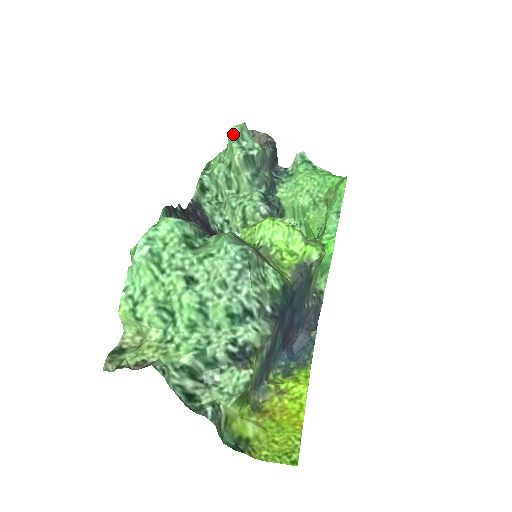
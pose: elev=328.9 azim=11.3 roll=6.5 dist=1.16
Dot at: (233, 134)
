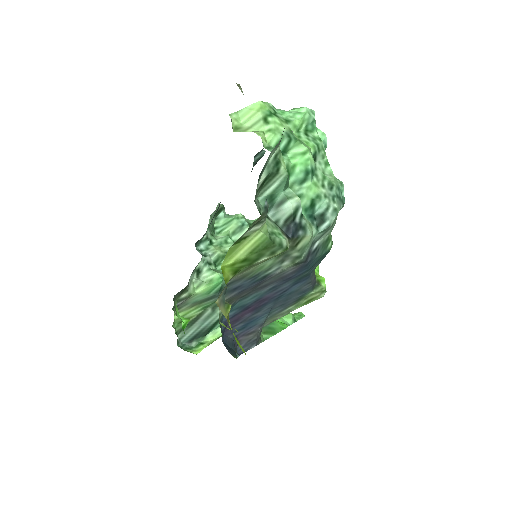
Dot at: occluded
